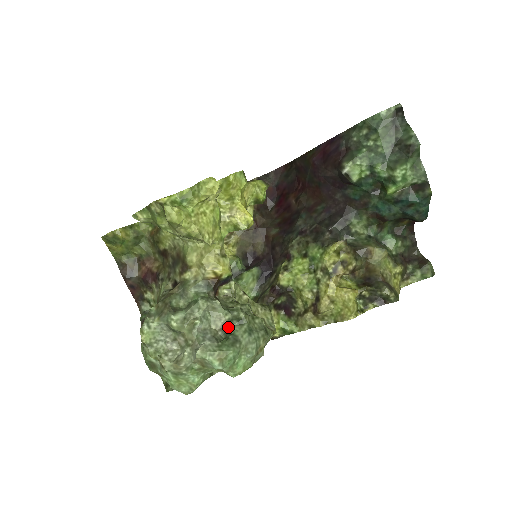
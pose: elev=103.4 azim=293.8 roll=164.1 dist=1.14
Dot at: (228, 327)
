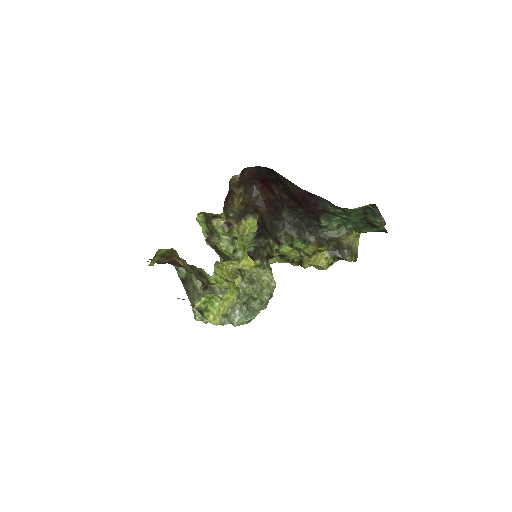
Dot at: (247, 303)
